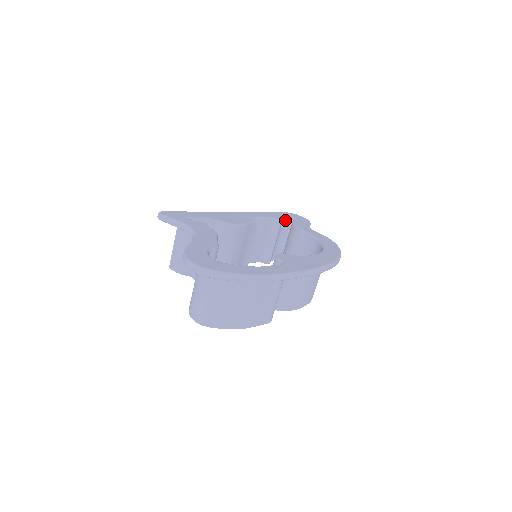
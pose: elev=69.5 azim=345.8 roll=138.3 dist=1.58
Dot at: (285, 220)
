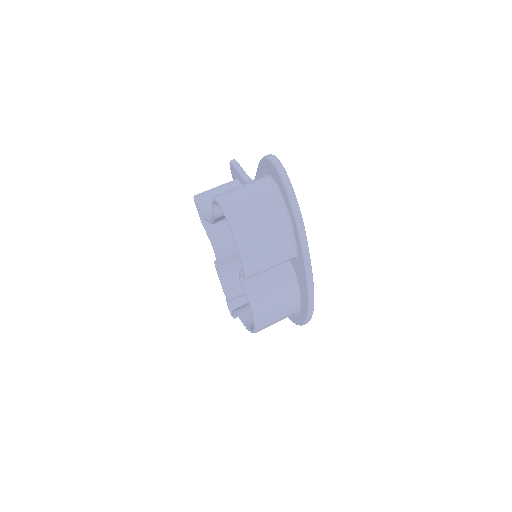
Dot at: occluded
